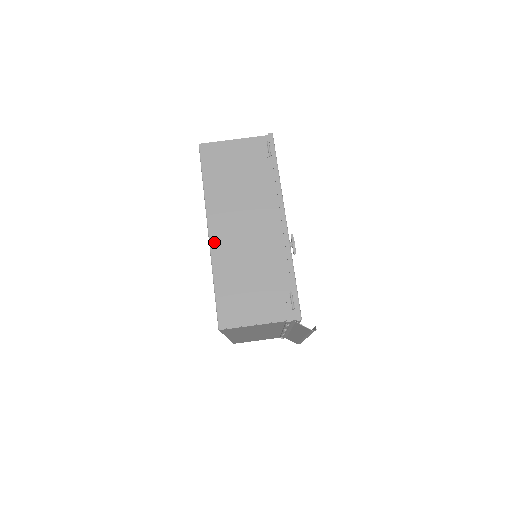
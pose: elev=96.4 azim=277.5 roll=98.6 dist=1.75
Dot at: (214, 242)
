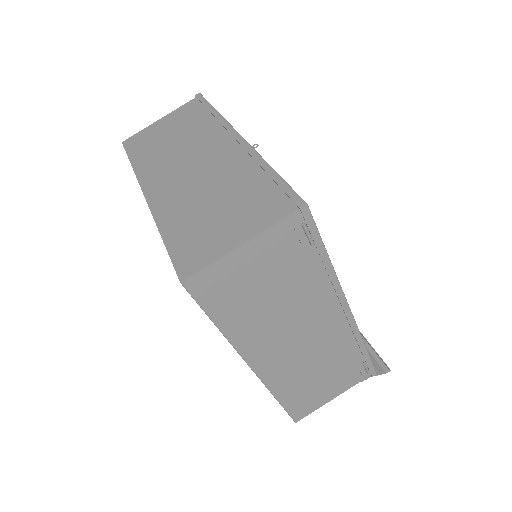
Dot at: (263, 373)
